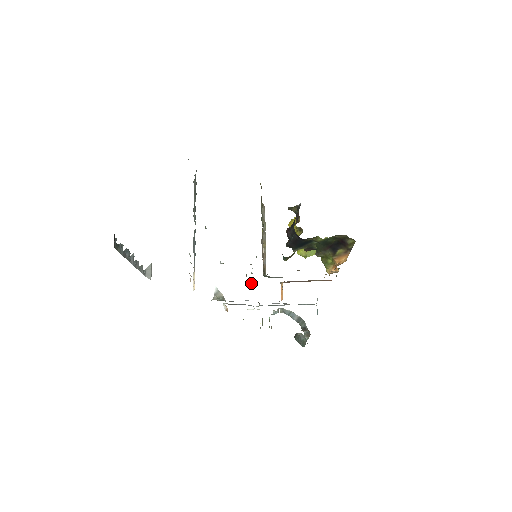
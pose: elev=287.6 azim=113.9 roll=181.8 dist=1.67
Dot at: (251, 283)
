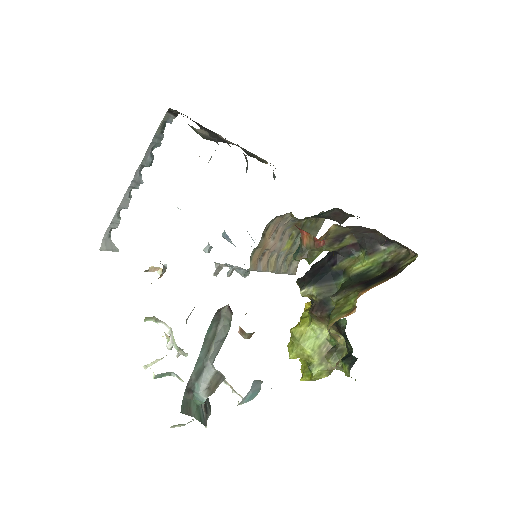
Dot at: (218, 272)
